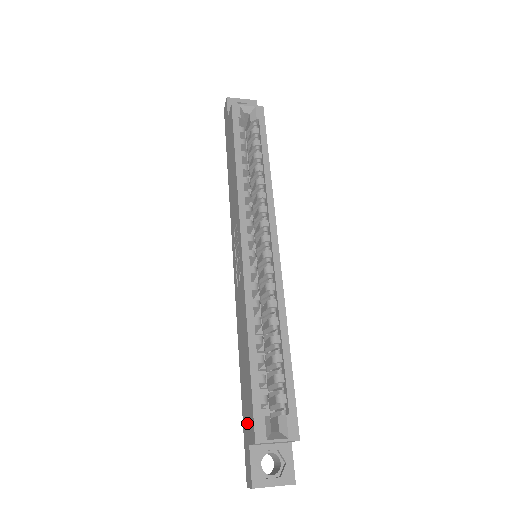
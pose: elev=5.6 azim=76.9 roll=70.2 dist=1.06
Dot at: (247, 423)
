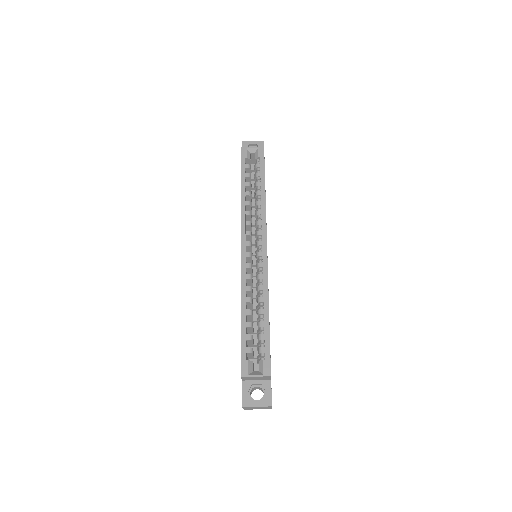
Dot at: occluded
